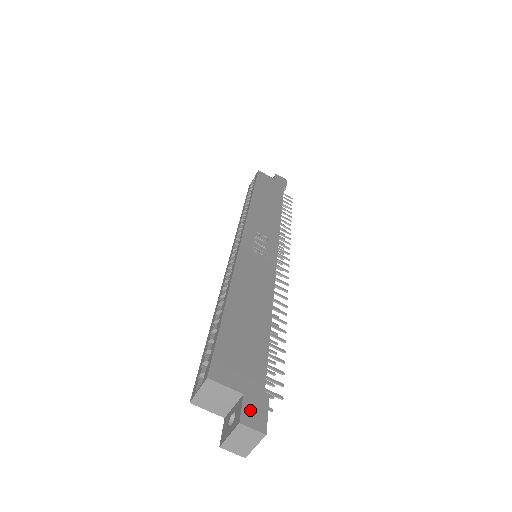
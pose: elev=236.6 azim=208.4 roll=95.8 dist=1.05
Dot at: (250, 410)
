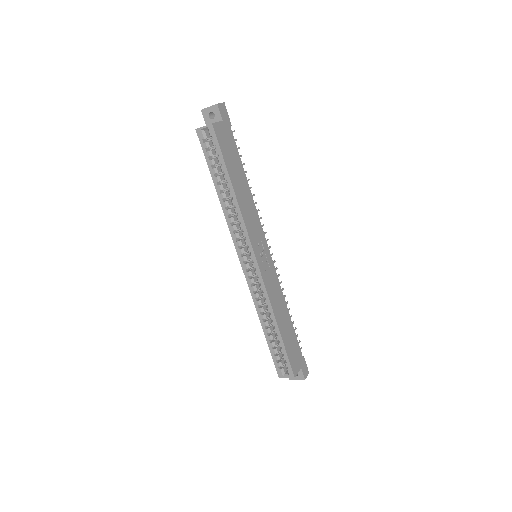
Dot at: (304, 371)
